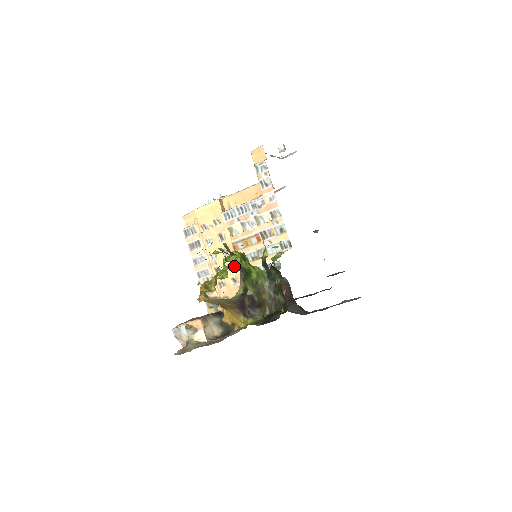
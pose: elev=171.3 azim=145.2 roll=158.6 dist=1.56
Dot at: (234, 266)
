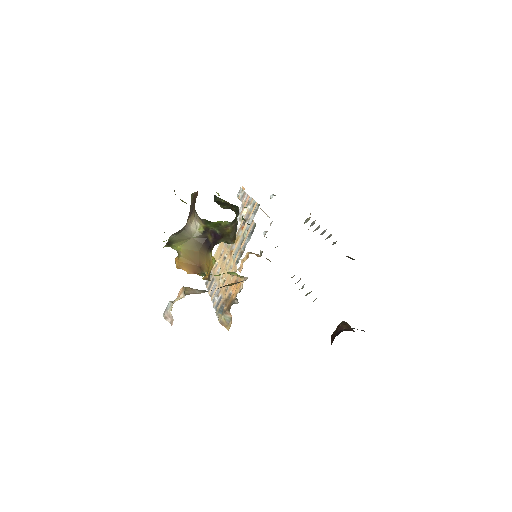
Dot at: (232, 265)
